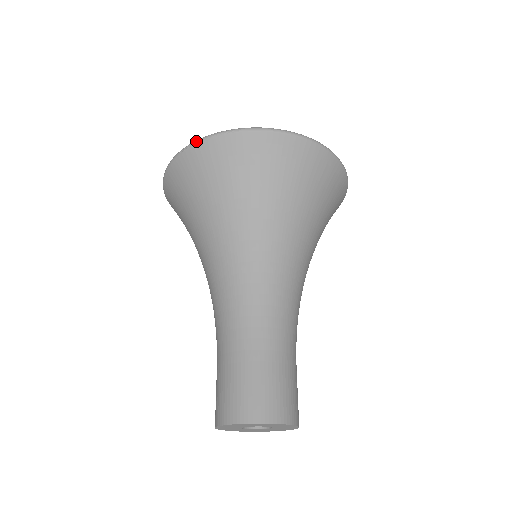
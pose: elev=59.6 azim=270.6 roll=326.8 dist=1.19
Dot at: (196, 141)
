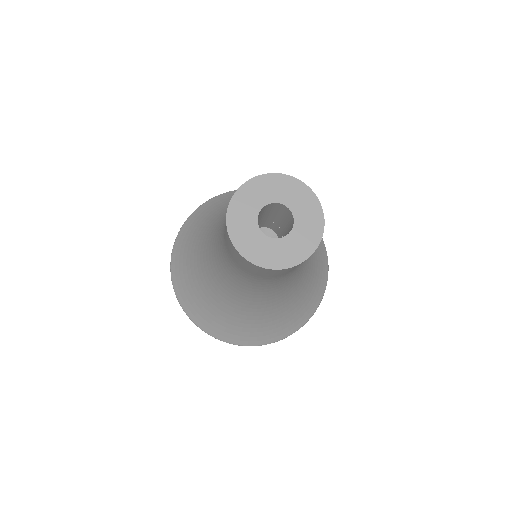
Dot at: (180, 229)
